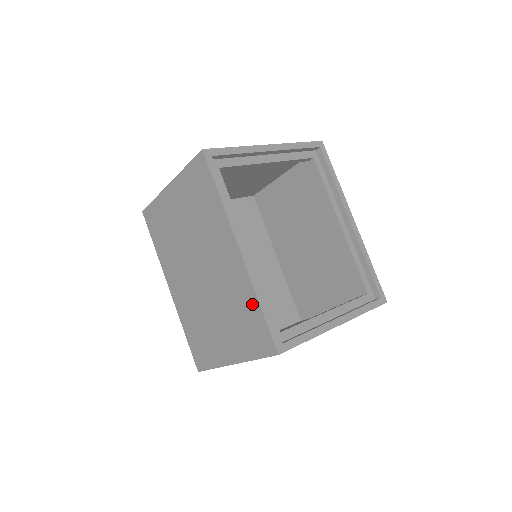
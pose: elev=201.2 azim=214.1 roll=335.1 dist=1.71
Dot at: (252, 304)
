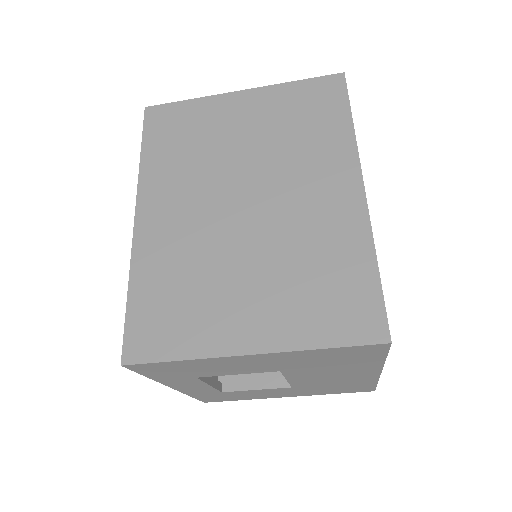
Dot at: (359, 260)
